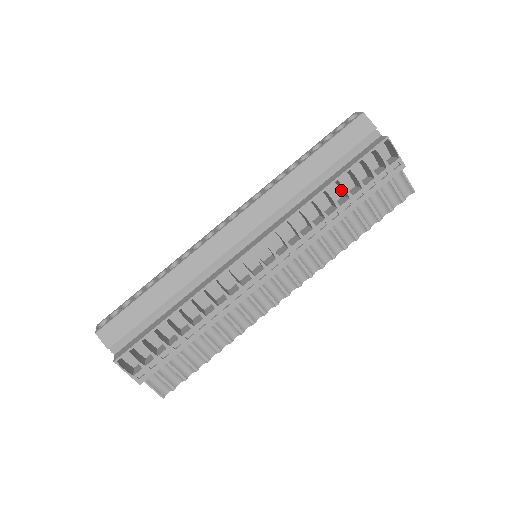
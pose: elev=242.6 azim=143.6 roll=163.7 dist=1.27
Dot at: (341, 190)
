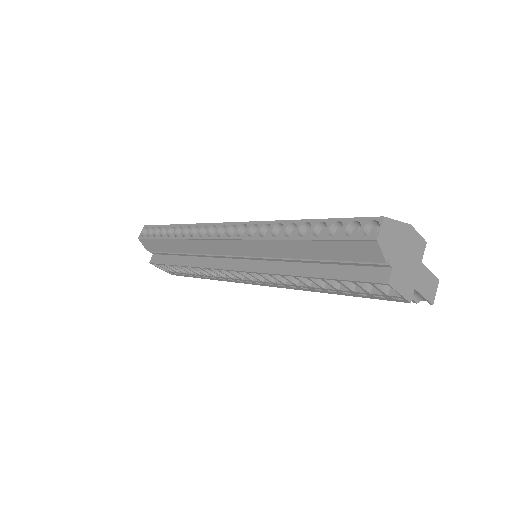
Dot at: occluded
